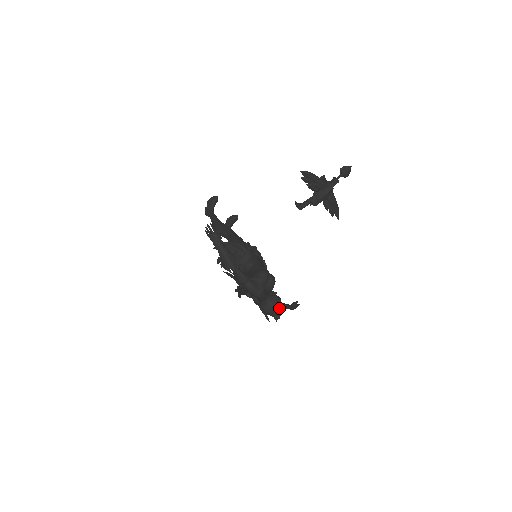
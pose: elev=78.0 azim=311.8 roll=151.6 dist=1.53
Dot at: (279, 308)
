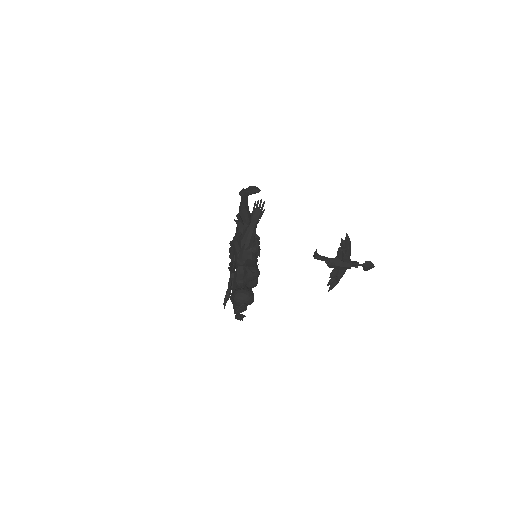
Dot at: occluded
